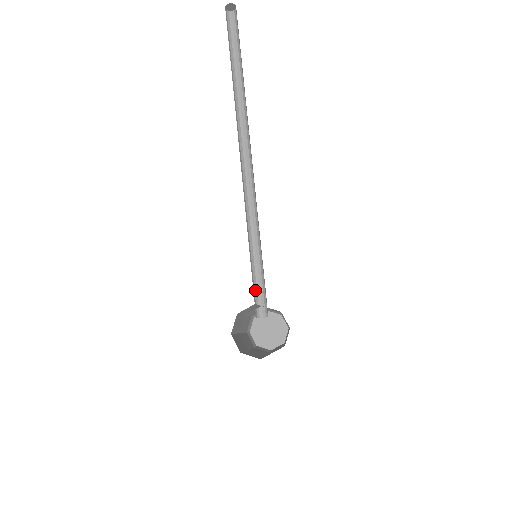
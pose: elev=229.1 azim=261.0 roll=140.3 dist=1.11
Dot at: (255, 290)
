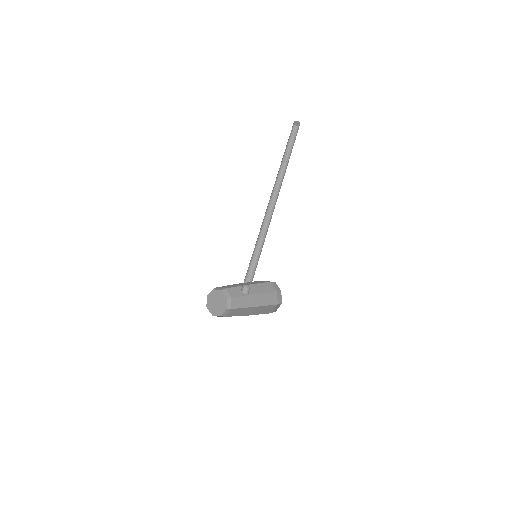
Dot at: (246, 274)
